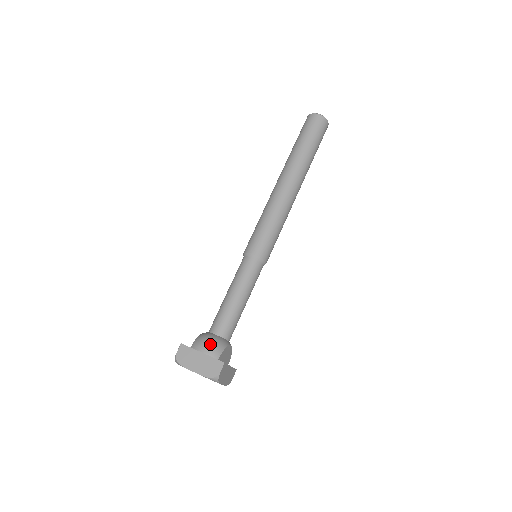
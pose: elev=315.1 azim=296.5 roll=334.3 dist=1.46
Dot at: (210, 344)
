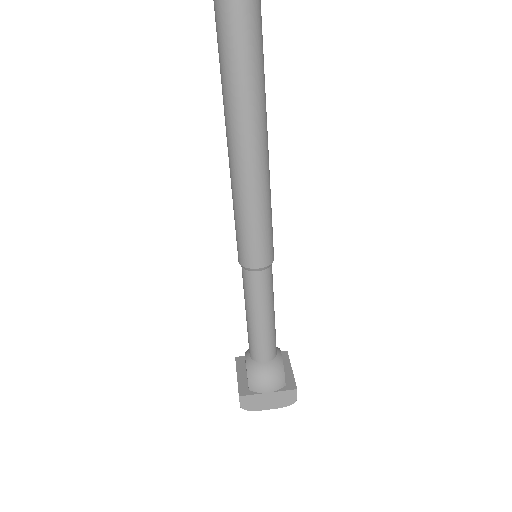
Dot at: (270, 381)
